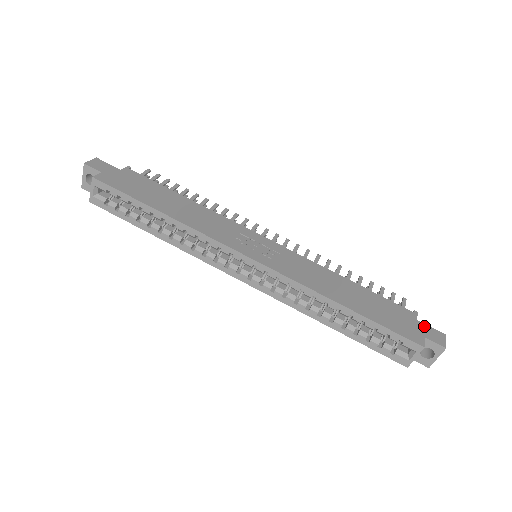
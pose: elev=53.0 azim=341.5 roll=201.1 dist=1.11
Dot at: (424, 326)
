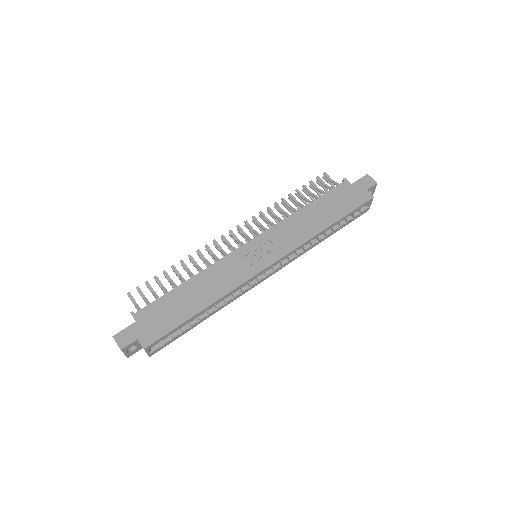
Dot at: (357, 183)
